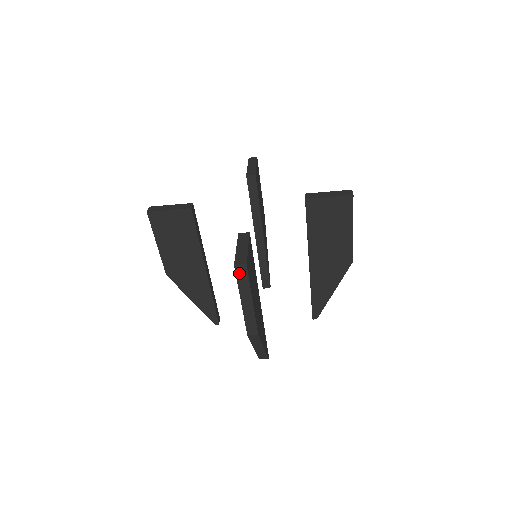
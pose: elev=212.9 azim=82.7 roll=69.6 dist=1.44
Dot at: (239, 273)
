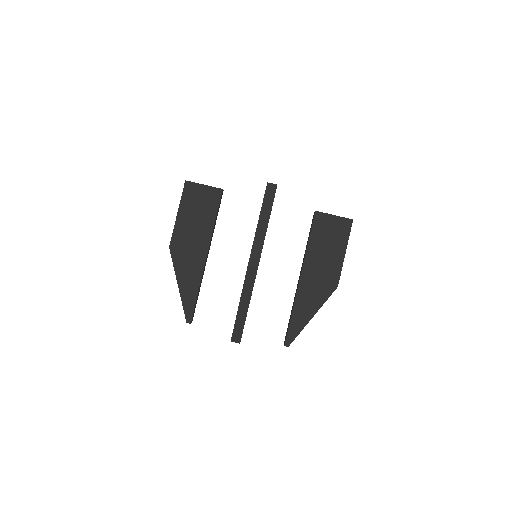
Dot at: (268, 192)
